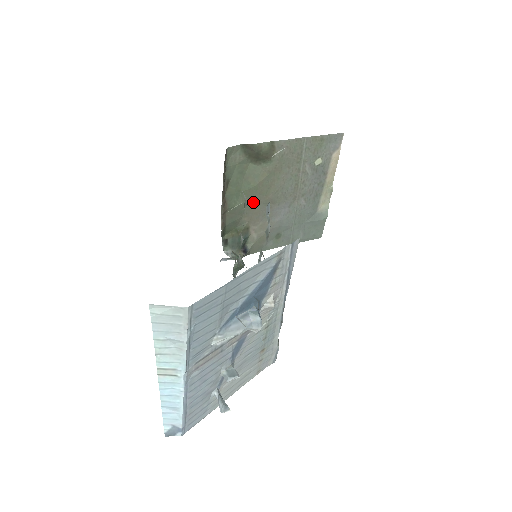
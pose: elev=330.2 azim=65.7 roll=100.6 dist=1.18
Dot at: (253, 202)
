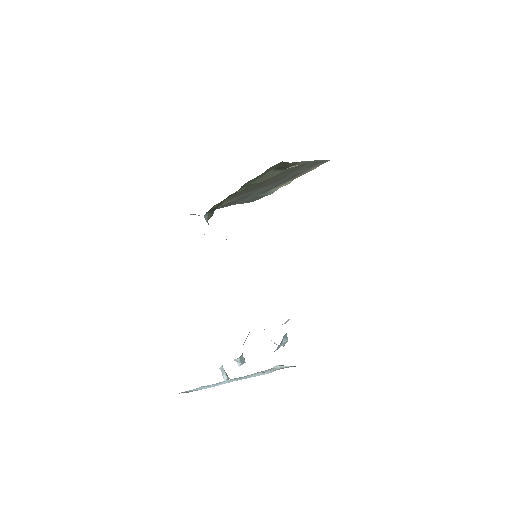
Dot at: (248, 188)
